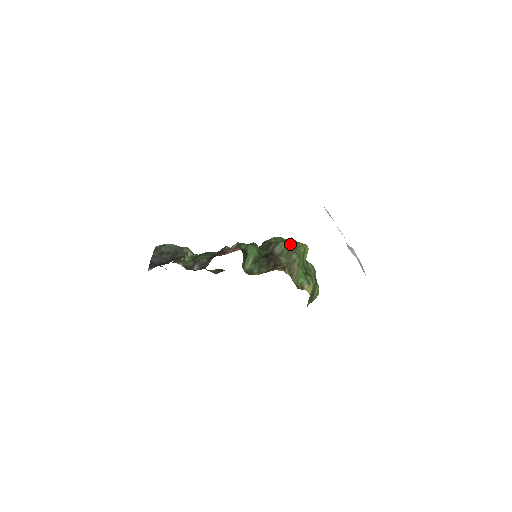
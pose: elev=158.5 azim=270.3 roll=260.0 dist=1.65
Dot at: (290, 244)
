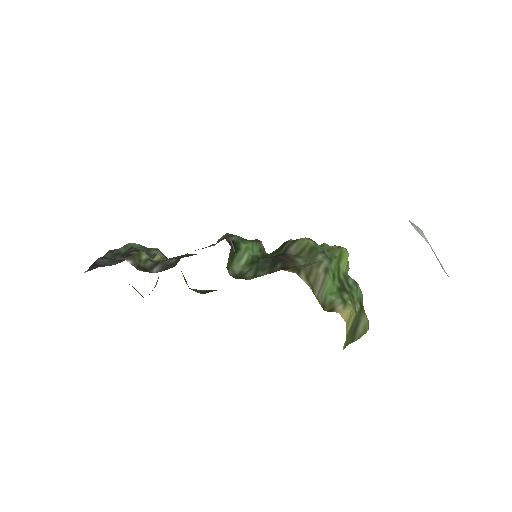
Dot at: occluded
